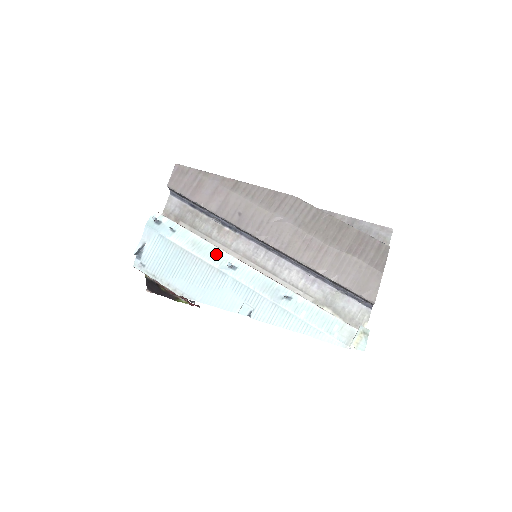
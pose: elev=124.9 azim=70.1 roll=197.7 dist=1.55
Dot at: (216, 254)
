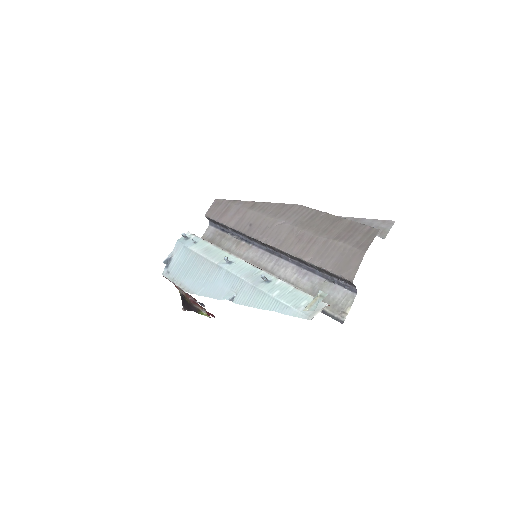
Dot at: (220, 255)
